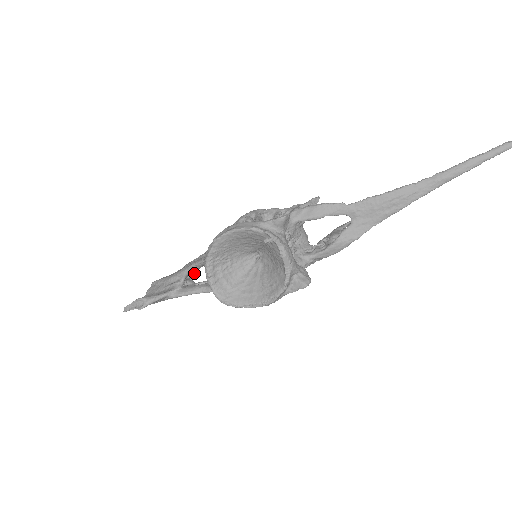
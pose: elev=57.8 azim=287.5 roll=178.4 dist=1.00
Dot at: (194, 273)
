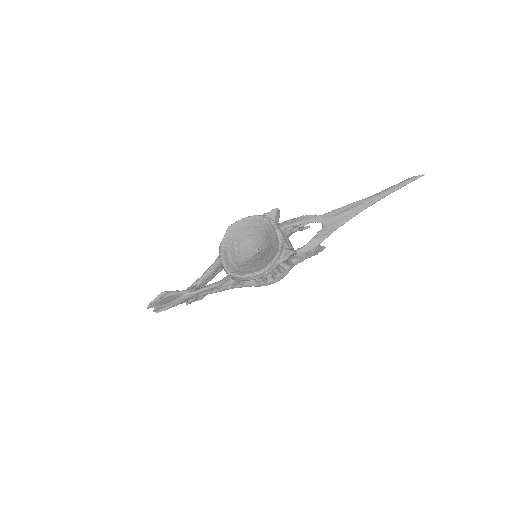
Dot at: occluded
